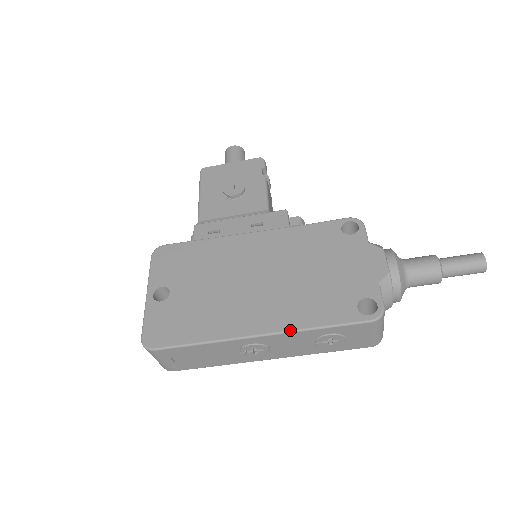
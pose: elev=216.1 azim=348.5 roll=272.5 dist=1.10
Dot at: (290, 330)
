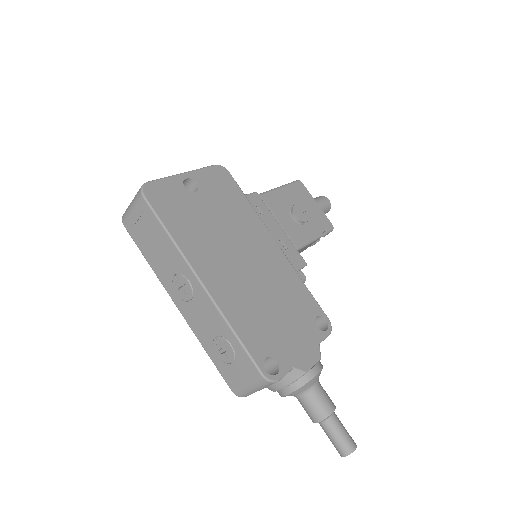
Dot at: (220, 308)
